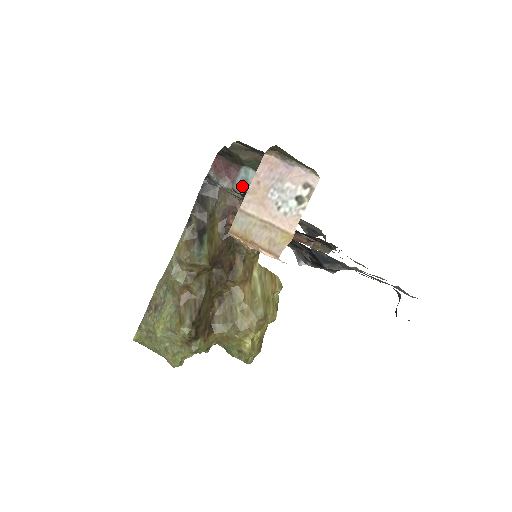
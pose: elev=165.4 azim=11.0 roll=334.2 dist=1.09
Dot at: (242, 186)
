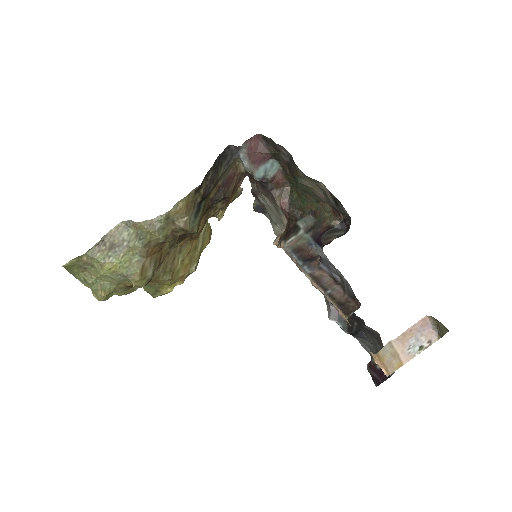
Dot at: (262, 175)
